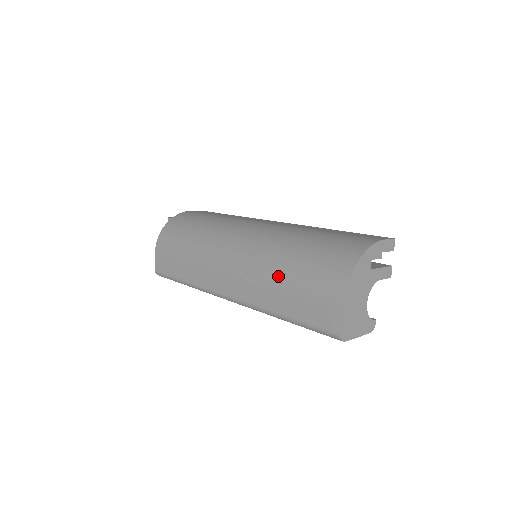
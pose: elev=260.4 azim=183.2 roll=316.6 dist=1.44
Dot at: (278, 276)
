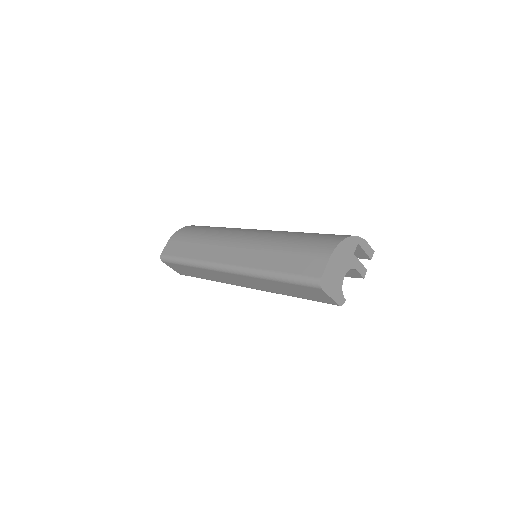
Dot at: (280, 245)
